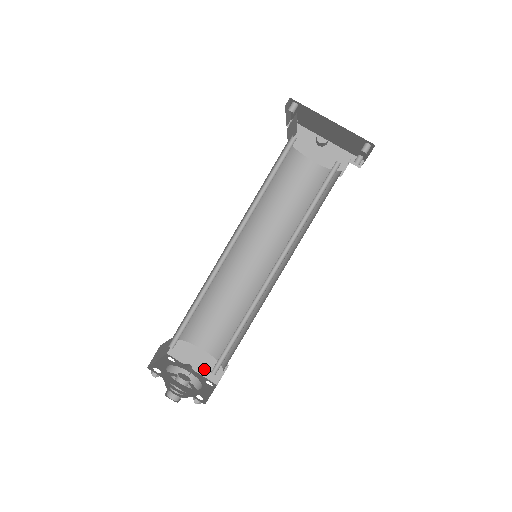
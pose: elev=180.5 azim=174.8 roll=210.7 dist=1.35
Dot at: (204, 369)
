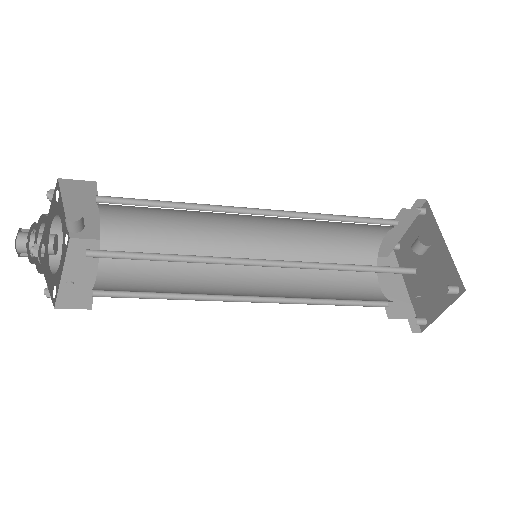
Dot at: (70, 284)
